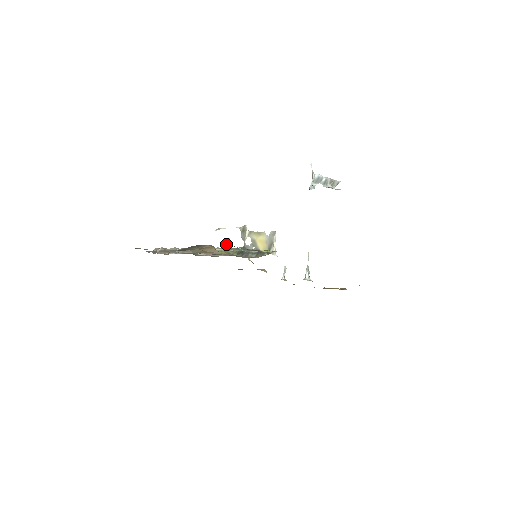
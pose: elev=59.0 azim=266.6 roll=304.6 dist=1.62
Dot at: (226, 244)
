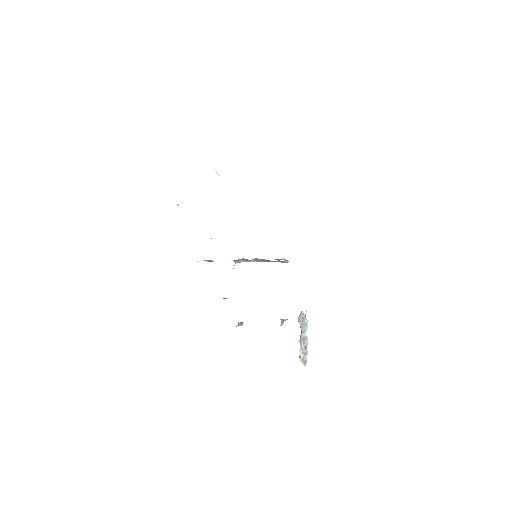
Dot at: (207, 260)
